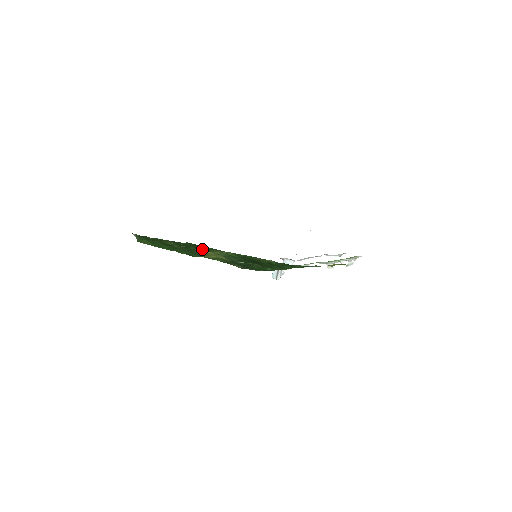
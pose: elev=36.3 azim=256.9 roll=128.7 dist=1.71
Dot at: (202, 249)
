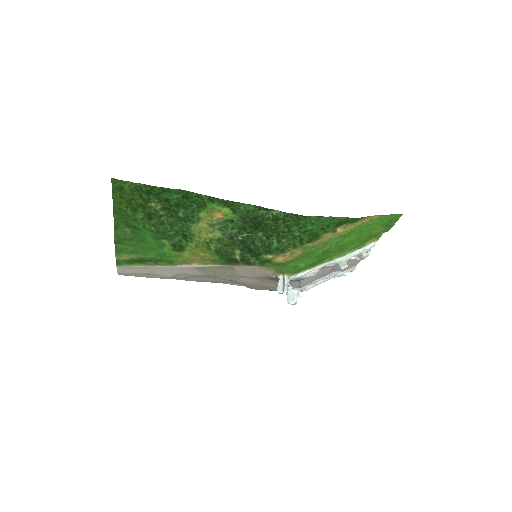
Dot at: (194, 207)
